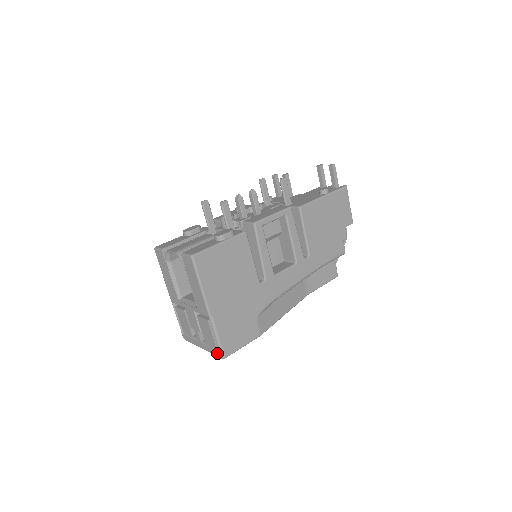
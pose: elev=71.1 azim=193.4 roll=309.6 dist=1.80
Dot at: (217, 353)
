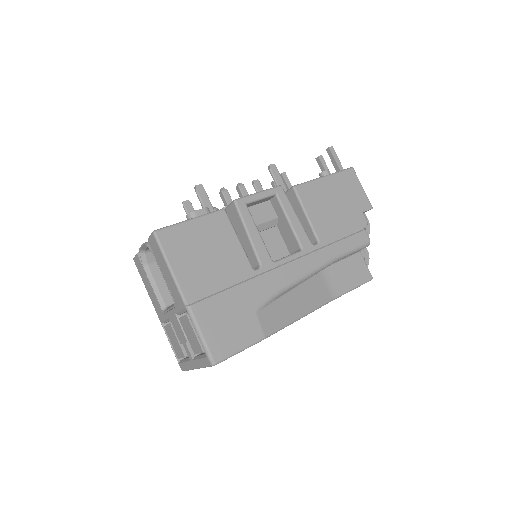
Dot at: (206, 360)
